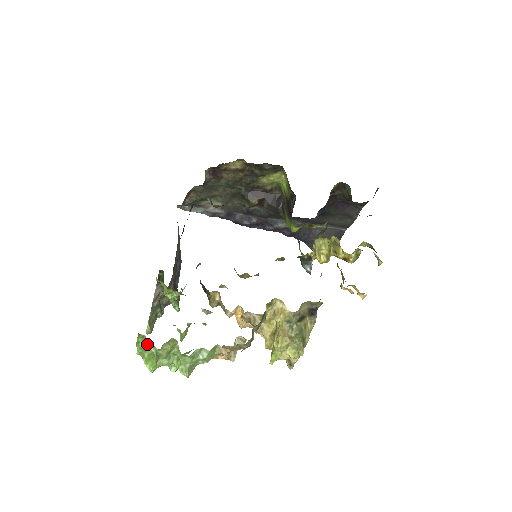
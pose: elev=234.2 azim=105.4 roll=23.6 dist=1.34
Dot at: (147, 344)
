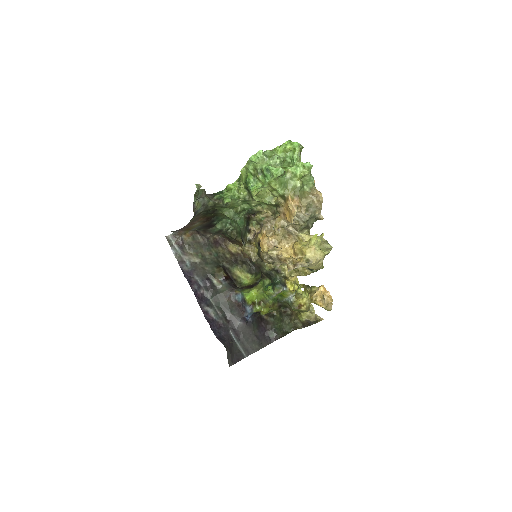
Dot at: (275, 153)
